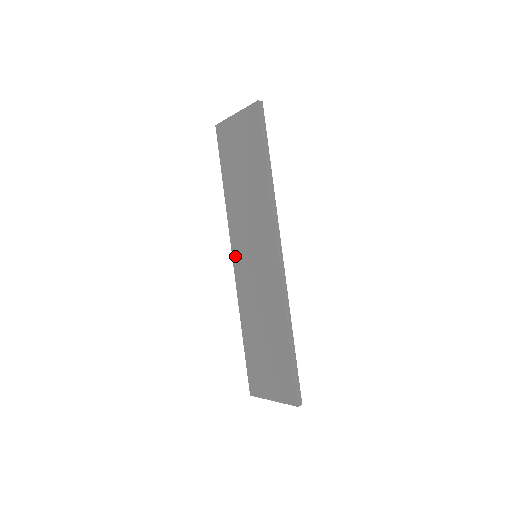
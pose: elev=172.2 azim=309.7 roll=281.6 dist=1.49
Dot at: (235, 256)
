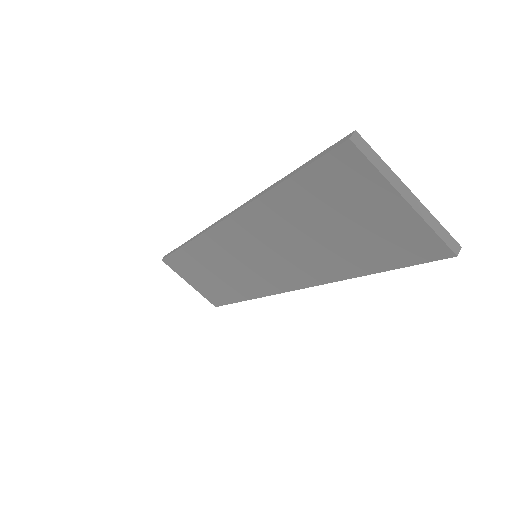
Dot at: (224, 229)
